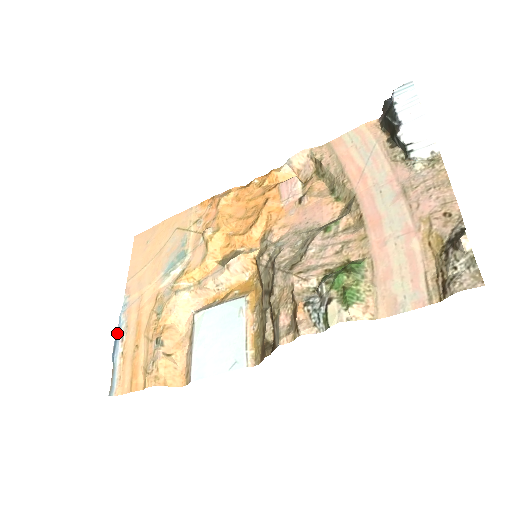
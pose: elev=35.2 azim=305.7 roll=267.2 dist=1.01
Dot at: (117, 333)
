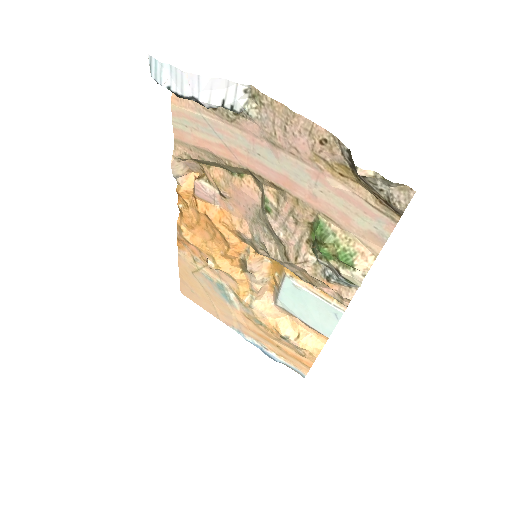
Dot at: occluded
